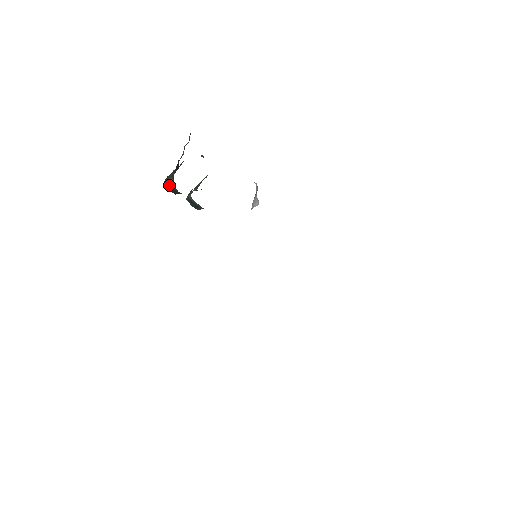
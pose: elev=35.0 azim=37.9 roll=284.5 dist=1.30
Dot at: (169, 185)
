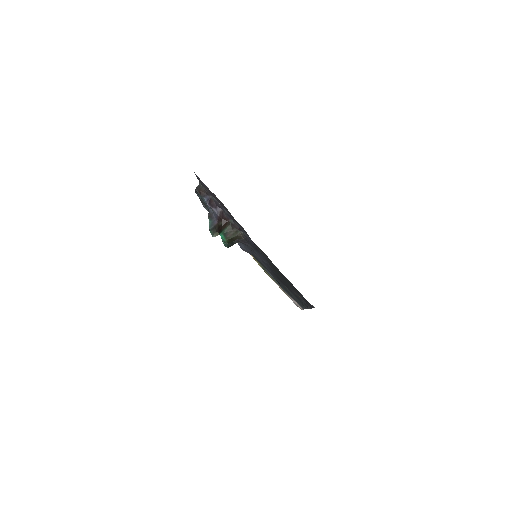
Dot at: (233, 238)
